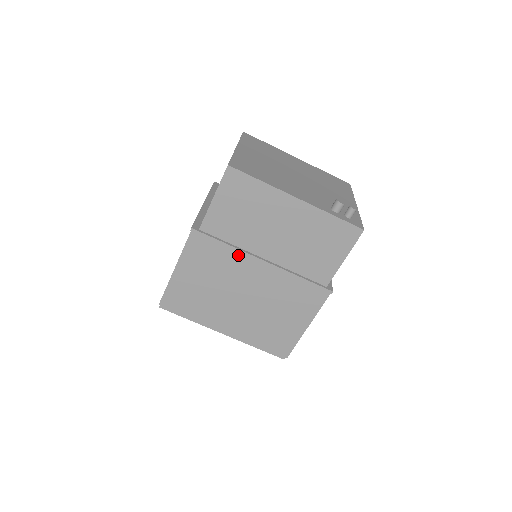
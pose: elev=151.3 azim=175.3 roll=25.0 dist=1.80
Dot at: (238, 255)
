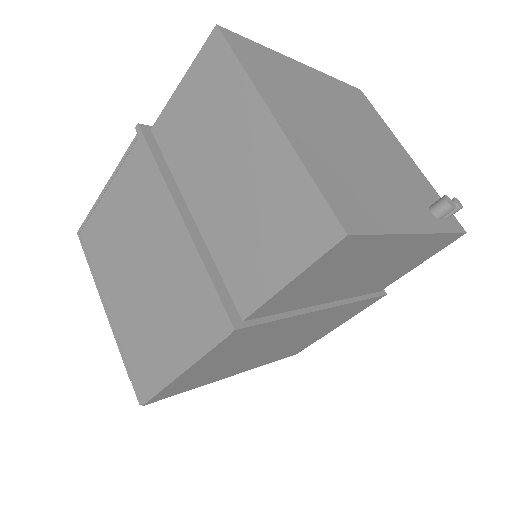
Dot at: (294, 320)
